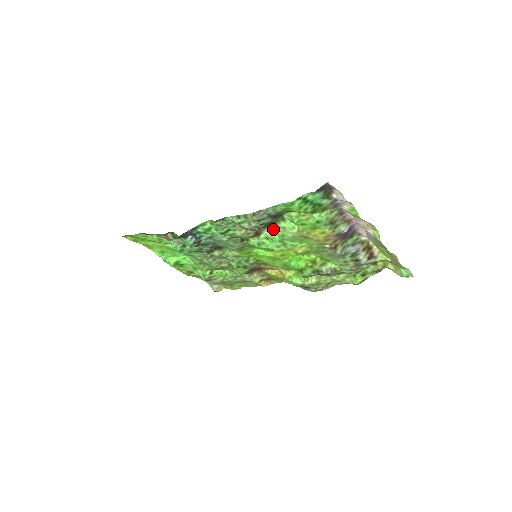
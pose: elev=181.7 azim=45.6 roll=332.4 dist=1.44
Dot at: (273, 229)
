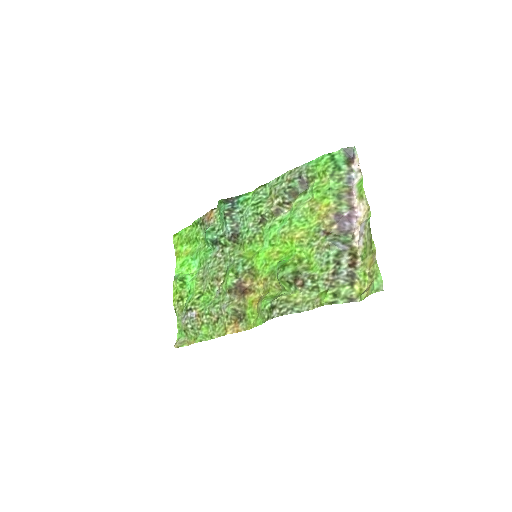
Dot at: (291, 207)
